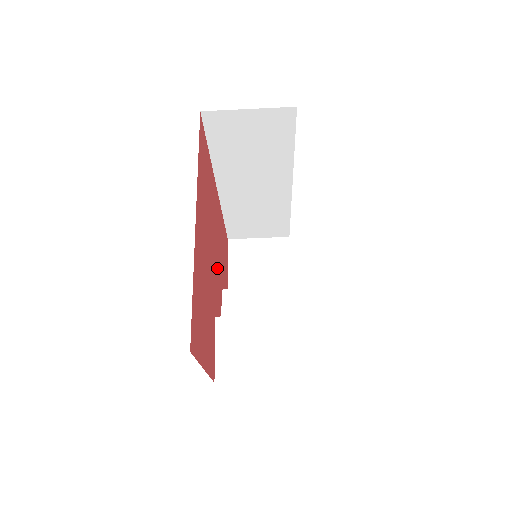
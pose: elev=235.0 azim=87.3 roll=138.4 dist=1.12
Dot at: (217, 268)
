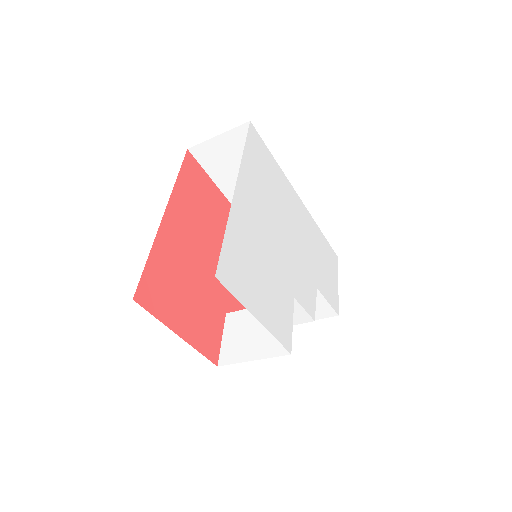
Dot at: occluded
